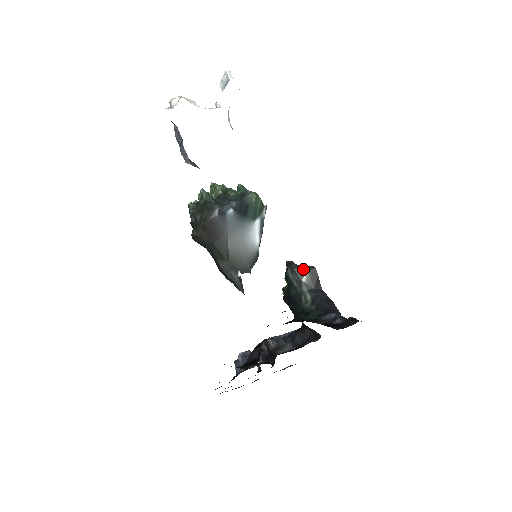
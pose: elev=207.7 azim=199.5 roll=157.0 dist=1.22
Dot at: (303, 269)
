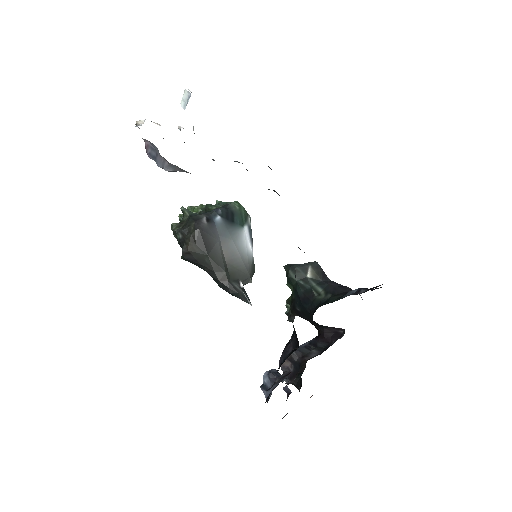
Dot at: (305, 265)
